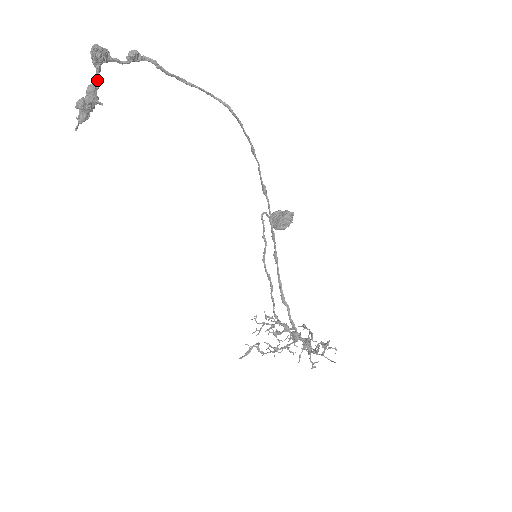
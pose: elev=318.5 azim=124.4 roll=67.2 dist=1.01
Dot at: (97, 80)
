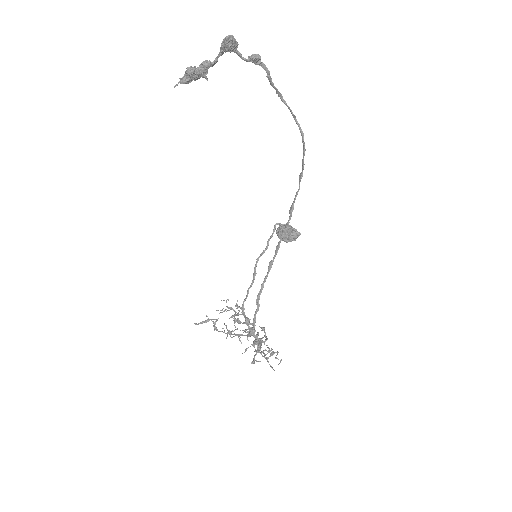
Dot at: (215, 60)
